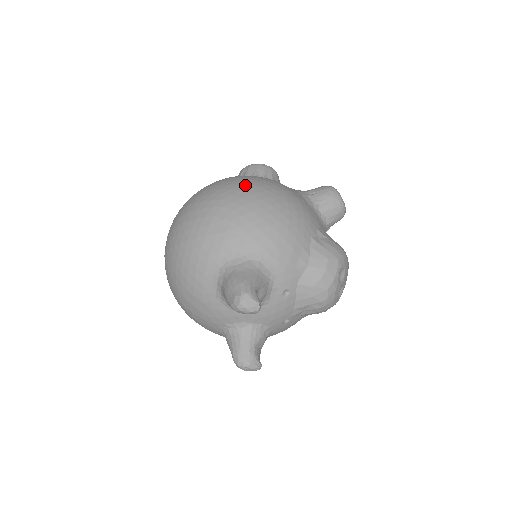
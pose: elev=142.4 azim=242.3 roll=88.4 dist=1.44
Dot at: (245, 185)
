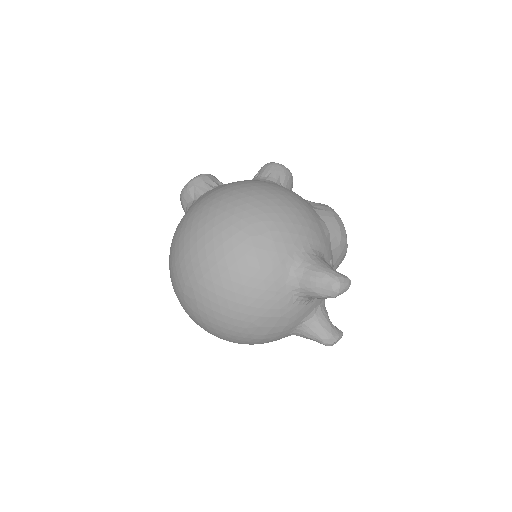
Dot at: (242, 196)
